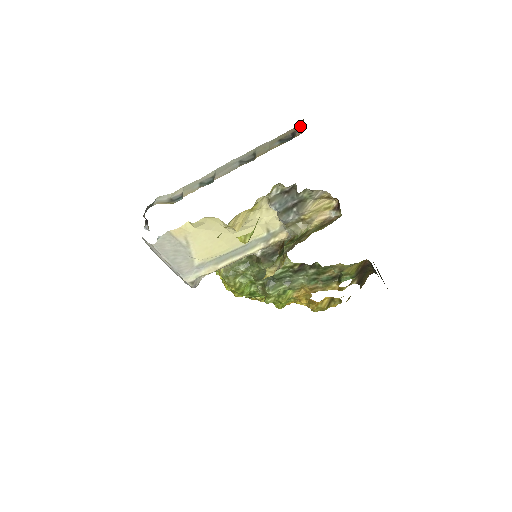
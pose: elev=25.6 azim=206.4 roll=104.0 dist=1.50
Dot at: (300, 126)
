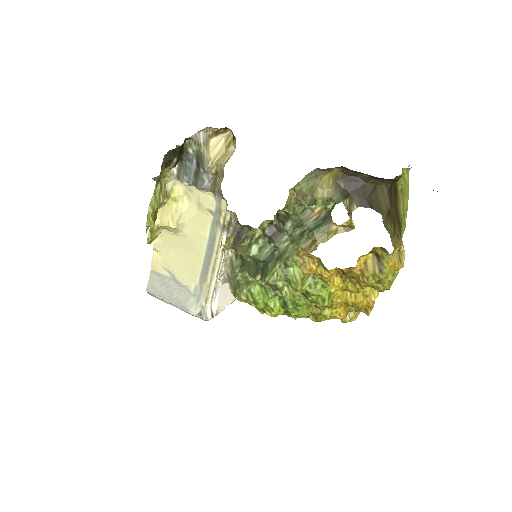
Dot at: occluded
